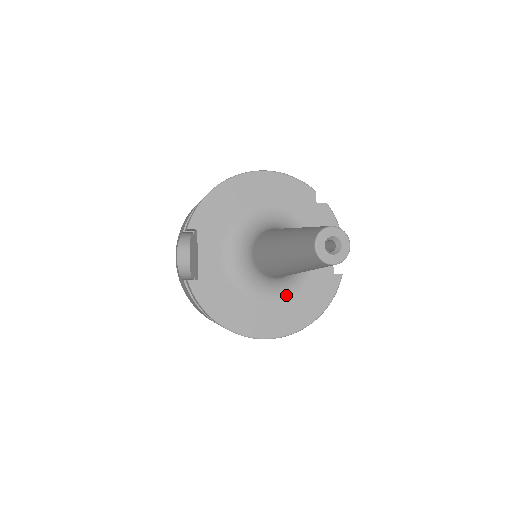
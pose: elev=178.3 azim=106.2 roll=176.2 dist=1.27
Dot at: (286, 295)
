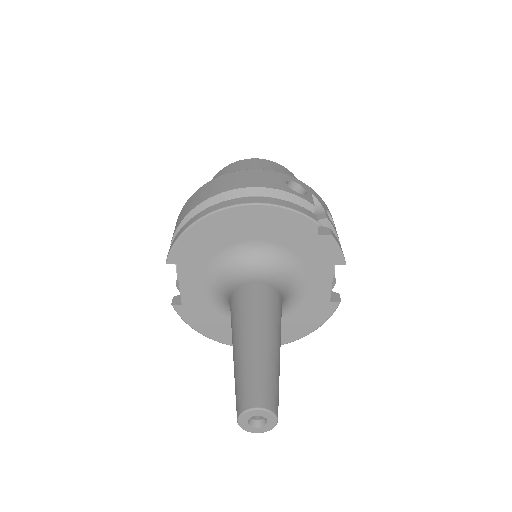
Dot at: occluded
